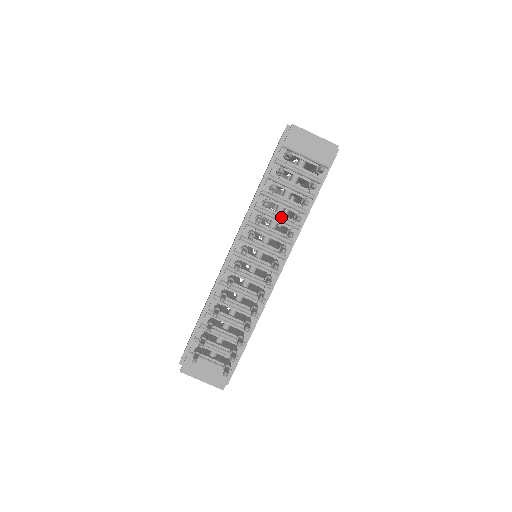
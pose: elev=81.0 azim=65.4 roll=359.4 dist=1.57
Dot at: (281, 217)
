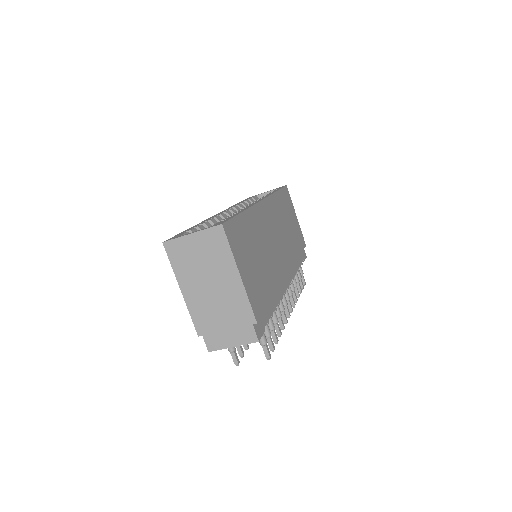
Dot at: occluded
